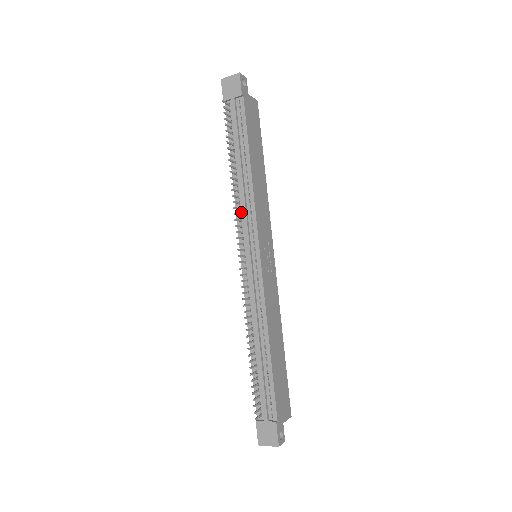
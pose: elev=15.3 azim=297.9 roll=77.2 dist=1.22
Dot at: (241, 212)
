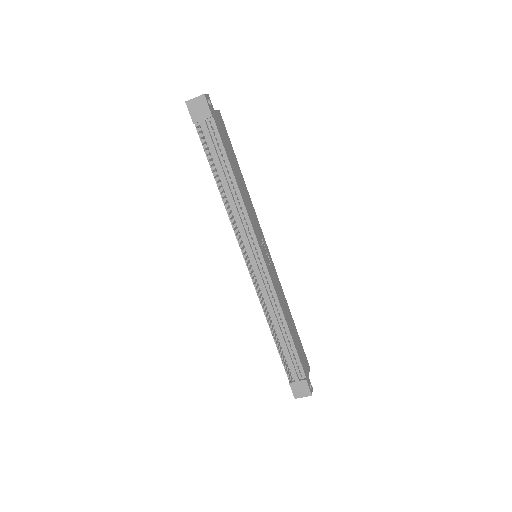
Dot at: (237, 224)
